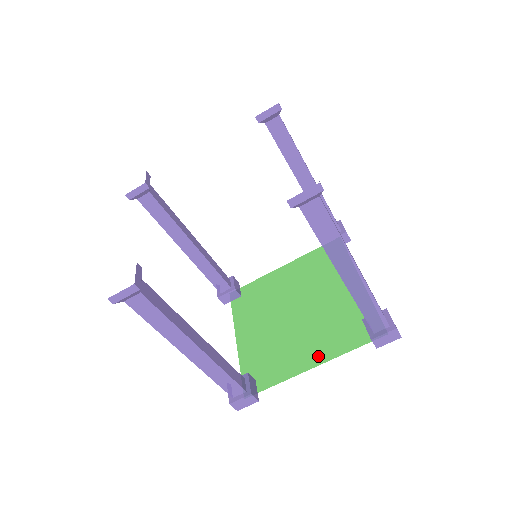
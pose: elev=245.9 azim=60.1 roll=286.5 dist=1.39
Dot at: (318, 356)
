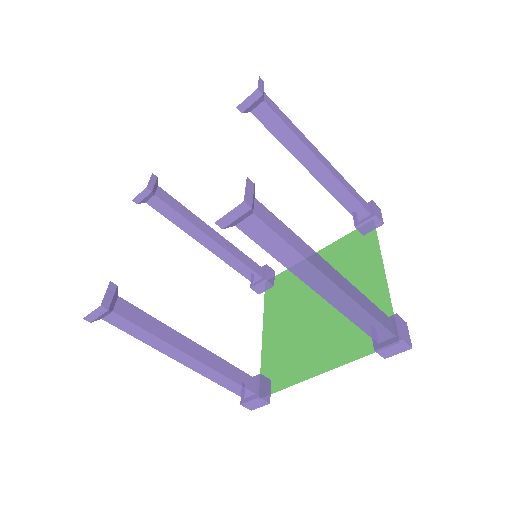
Dot at: (328, 361)
